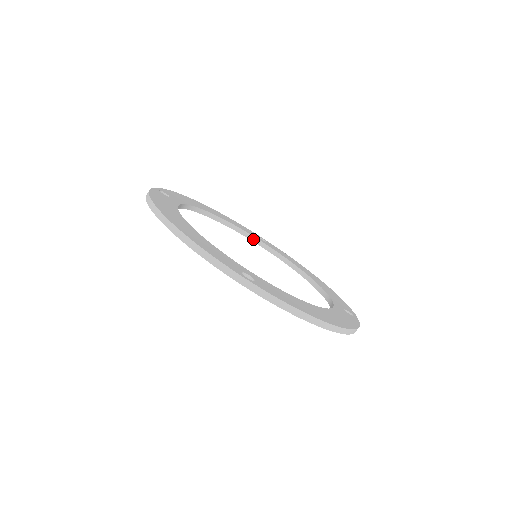
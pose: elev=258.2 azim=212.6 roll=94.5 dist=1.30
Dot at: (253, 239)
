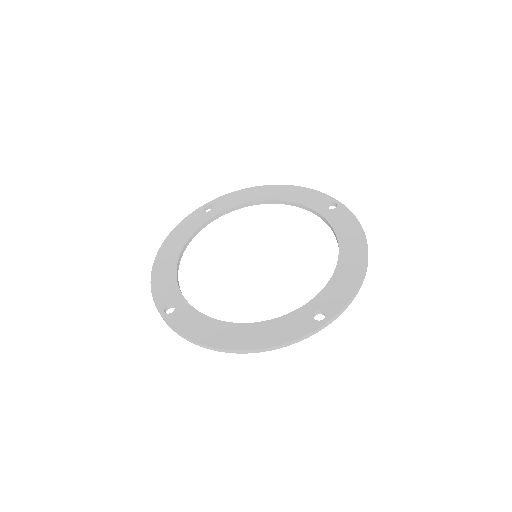
Dot at: (209, 222)
